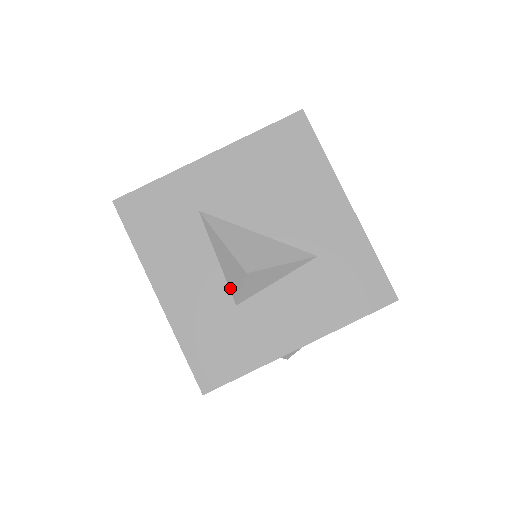
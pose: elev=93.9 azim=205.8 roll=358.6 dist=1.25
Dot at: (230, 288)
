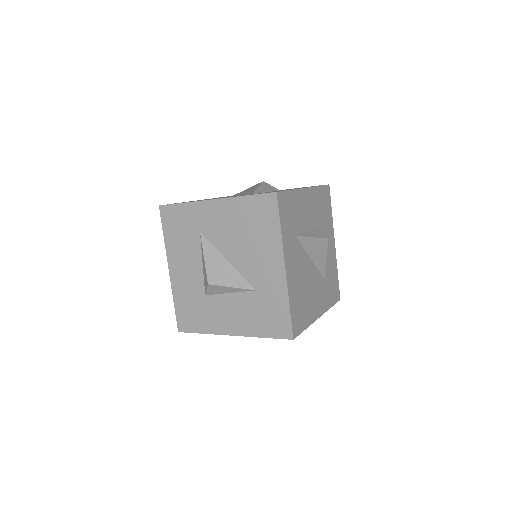
Dot at: (204, 284)
